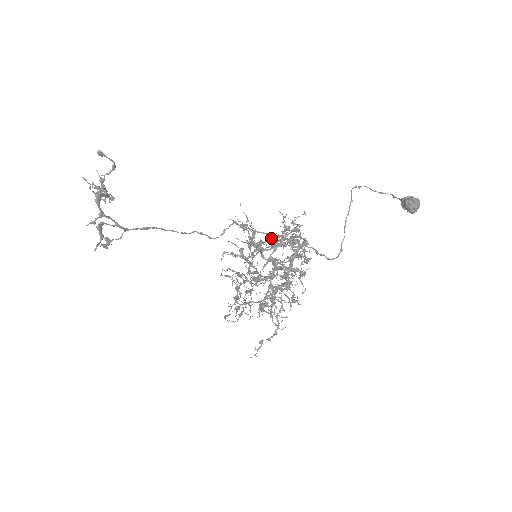
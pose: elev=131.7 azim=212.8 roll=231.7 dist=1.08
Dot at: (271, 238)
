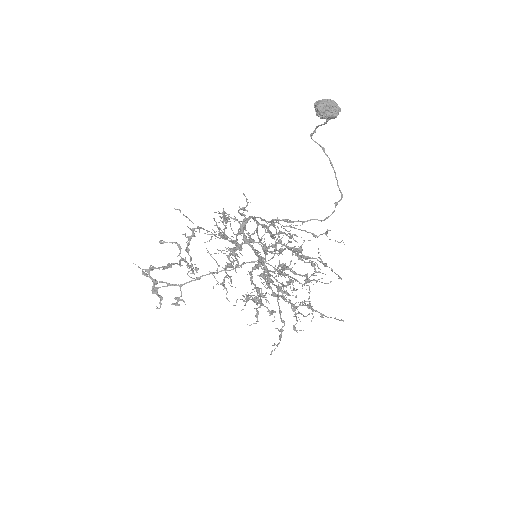
Dot at: (185, 233)
